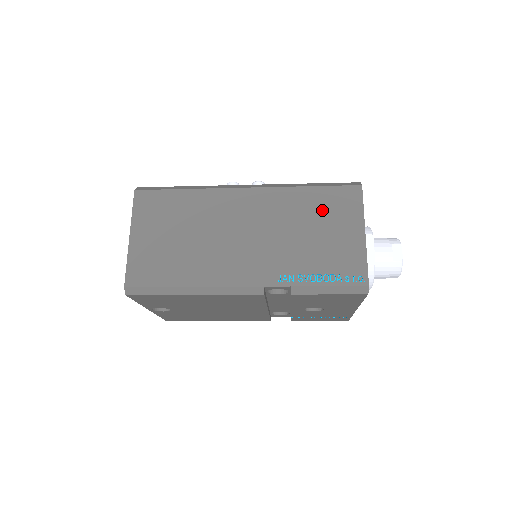
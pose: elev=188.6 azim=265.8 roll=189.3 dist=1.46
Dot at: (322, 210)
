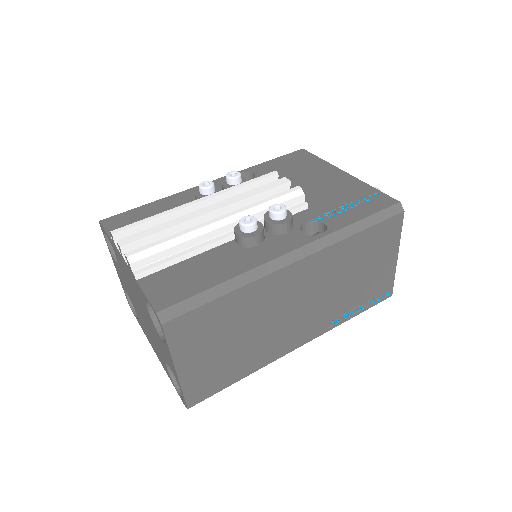
Dot at: (368, 252)
